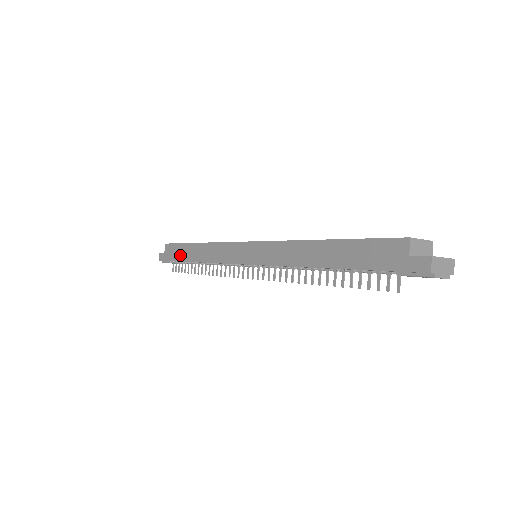
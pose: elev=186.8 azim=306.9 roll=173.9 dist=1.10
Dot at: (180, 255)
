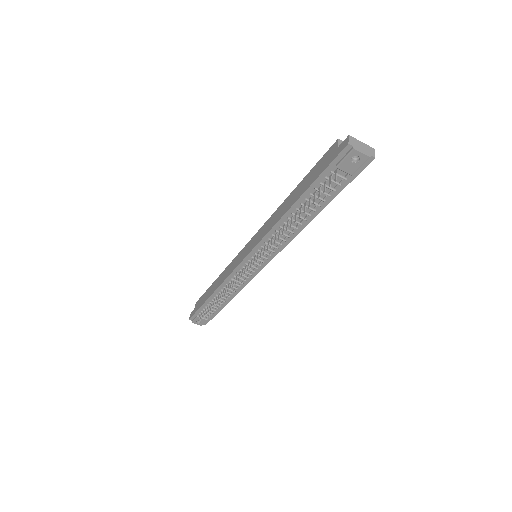
Dot at: (204, 299)
